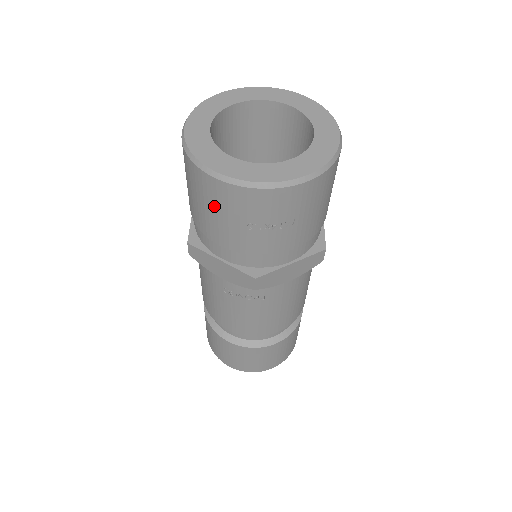
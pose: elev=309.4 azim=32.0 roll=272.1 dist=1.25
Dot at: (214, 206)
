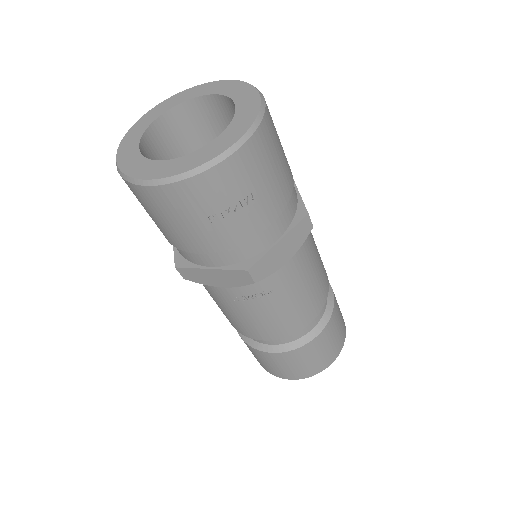
Dot at: (170, 215)
